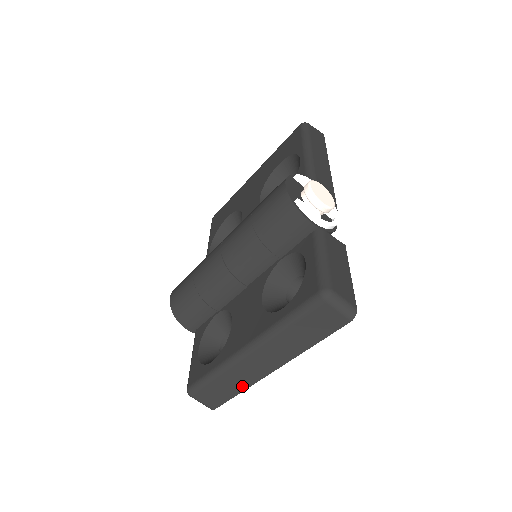
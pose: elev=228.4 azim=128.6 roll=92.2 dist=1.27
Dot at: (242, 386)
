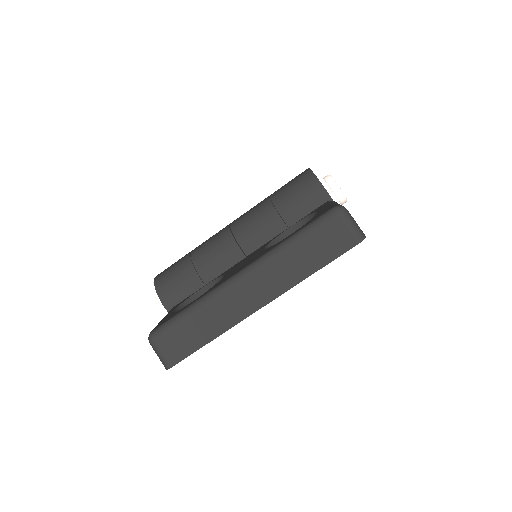
Dot at: (218, 329)
